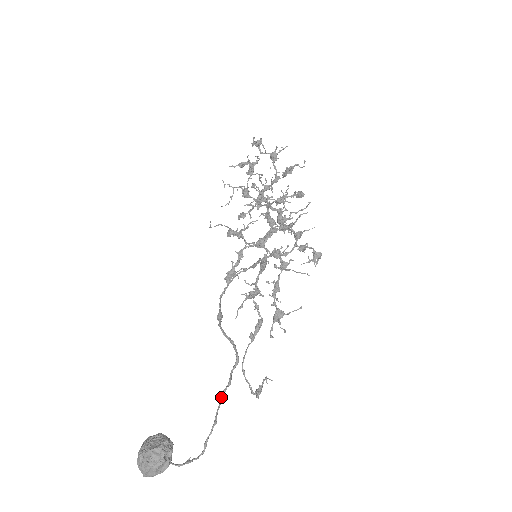
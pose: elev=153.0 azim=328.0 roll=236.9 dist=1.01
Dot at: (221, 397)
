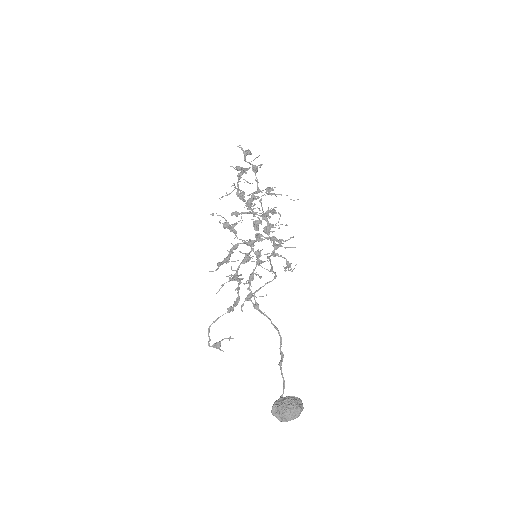
Dot at: occluded
